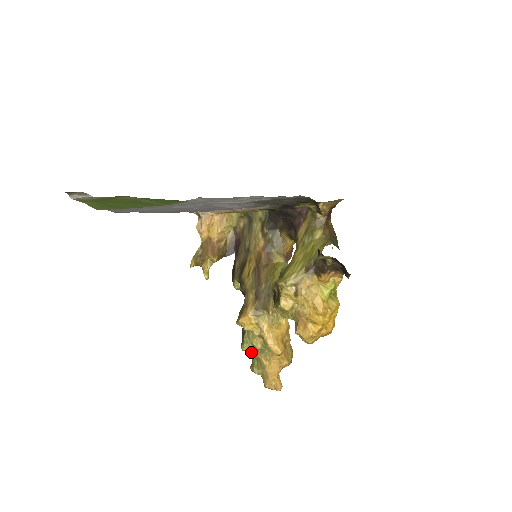
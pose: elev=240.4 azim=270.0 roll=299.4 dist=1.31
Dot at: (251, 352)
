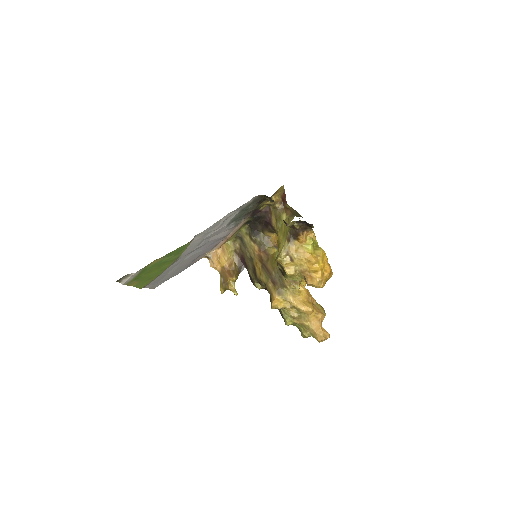
Dot at: (294, 324)
